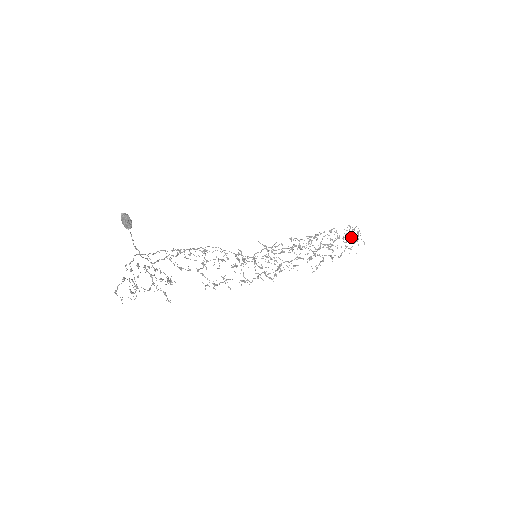
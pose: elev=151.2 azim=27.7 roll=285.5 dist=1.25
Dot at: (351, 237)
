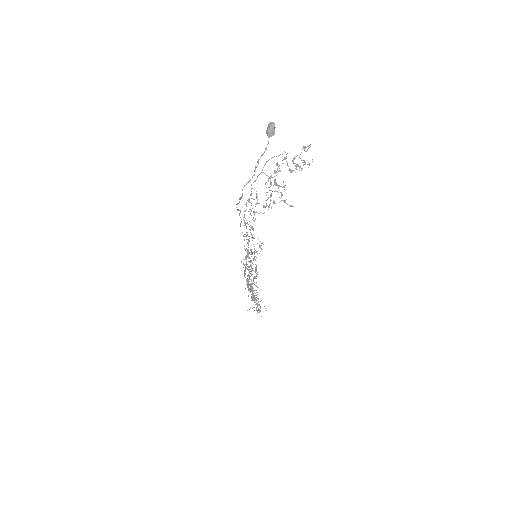
Dot at: occluded
